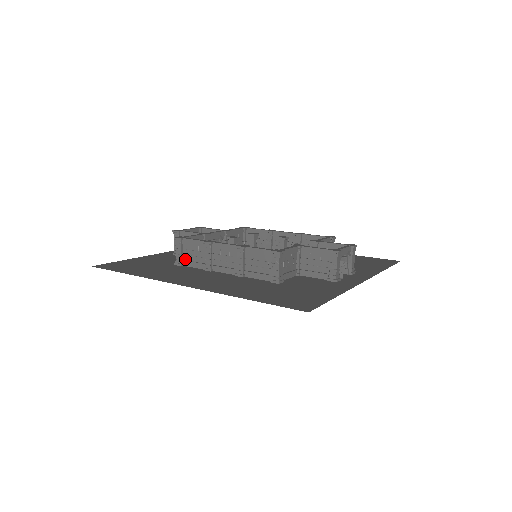
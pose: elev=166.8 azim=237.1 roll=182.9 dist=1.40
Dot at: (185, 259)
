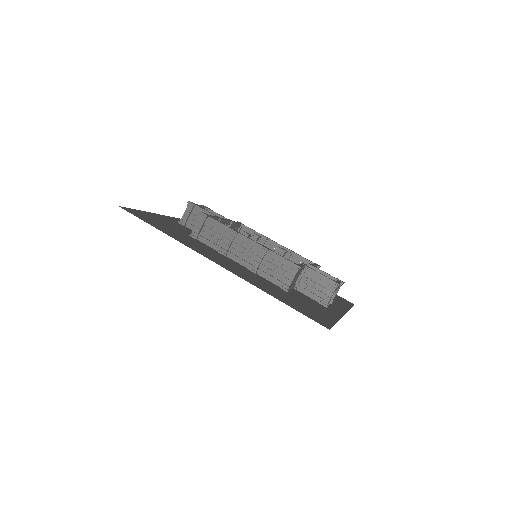
Dot at: (202, 235)
